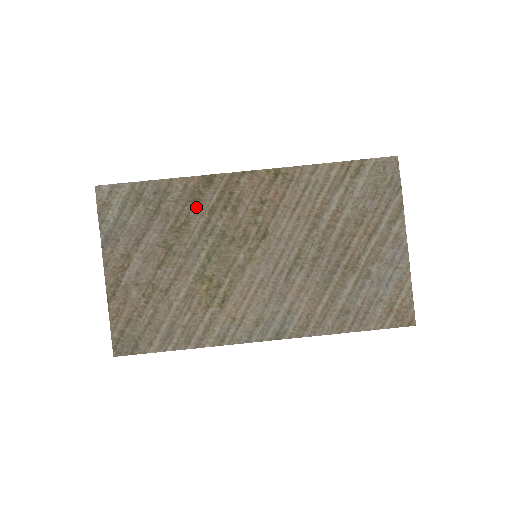
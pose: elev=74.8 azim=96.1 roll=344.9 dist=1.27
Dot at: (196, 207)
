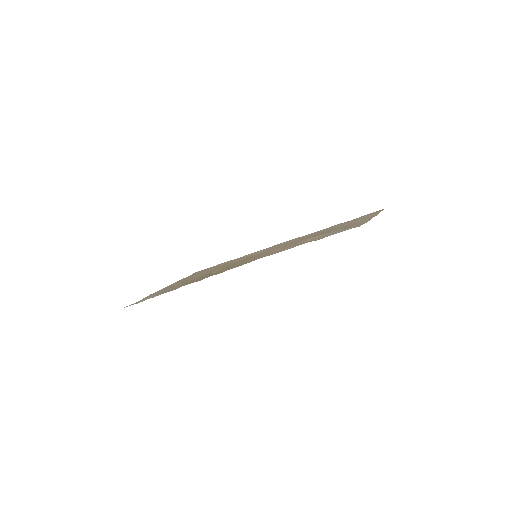
Dot at: occluded
